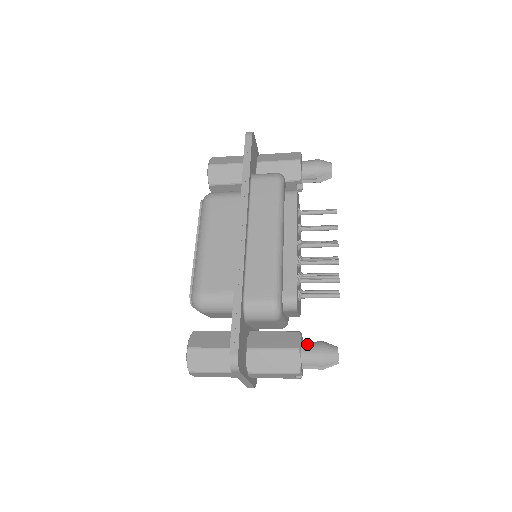
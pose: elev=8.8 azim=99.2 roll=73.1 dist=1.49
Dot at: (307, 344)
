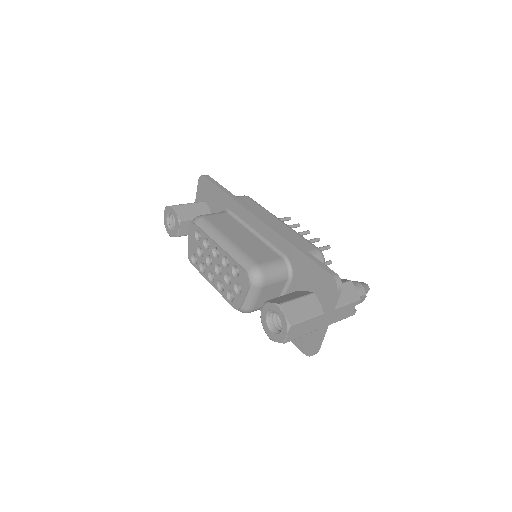
Dot at: occluded
